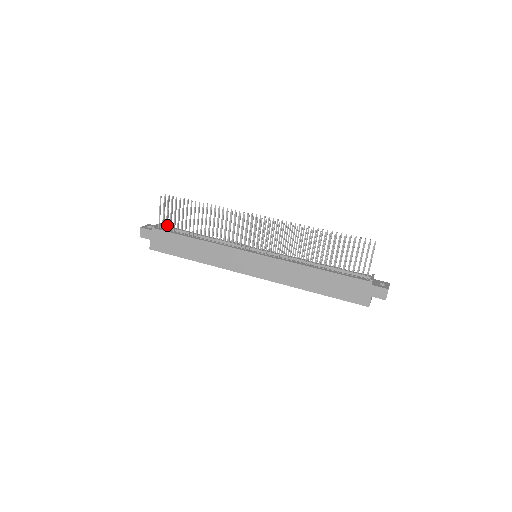
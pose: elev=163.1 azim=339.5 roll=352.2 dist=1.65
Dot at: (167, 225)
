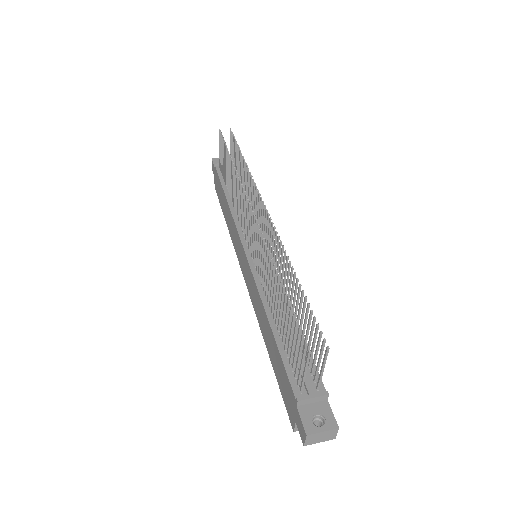
Dot at: occluded
